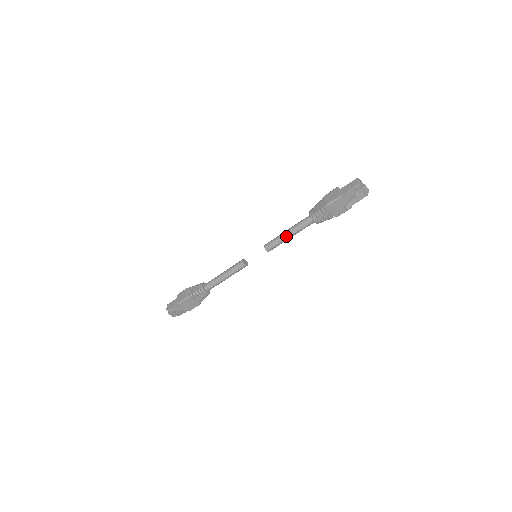
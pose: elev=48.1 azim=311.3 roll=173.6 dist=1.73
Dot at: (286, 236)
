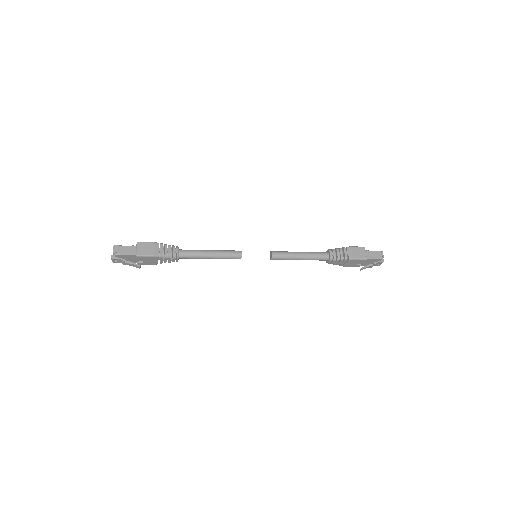
Dot at: (298, 258)
